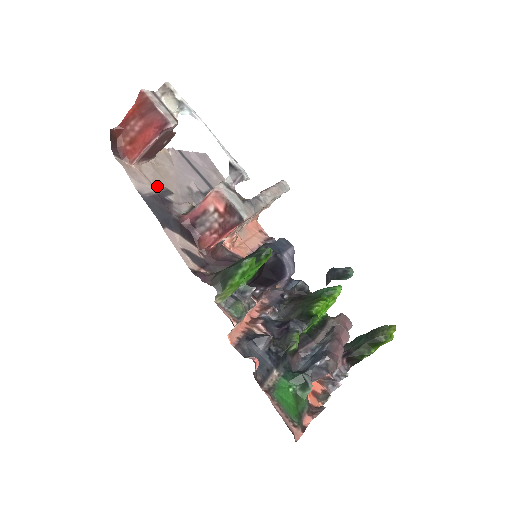
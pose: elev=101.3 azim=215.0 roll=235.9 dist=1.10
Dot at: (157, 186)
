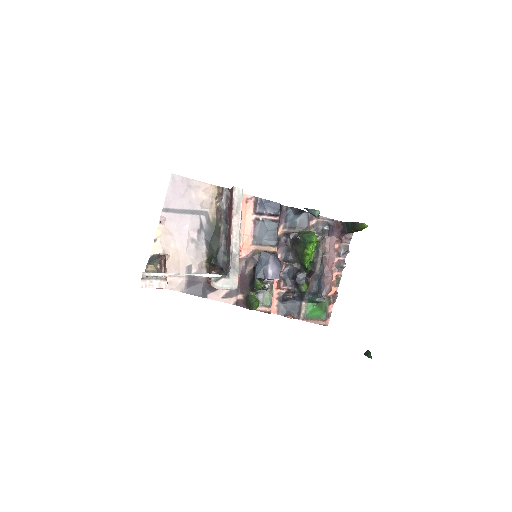
Dot at: occluded
